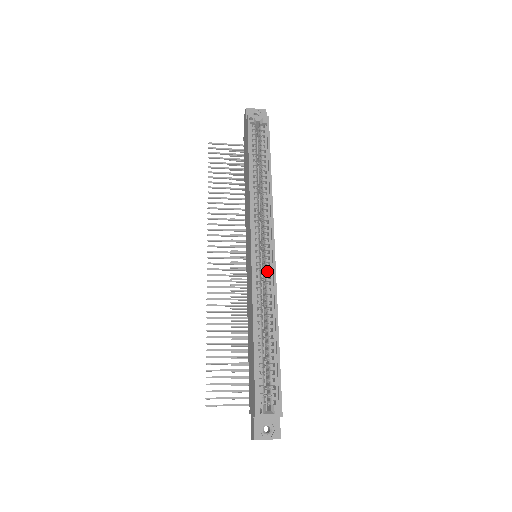
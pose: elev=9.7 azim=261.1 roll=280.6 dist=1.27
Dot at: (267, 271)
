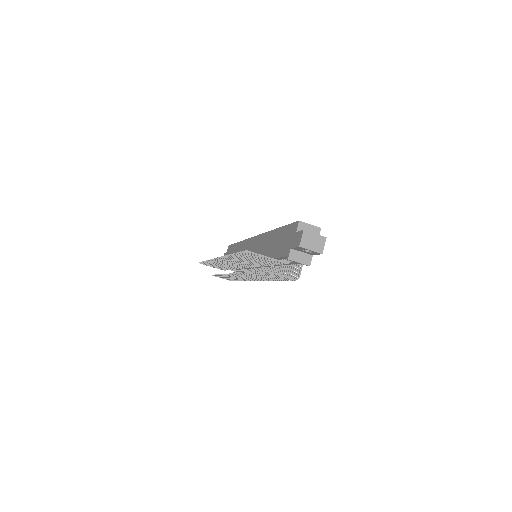
Dot at: occluded
